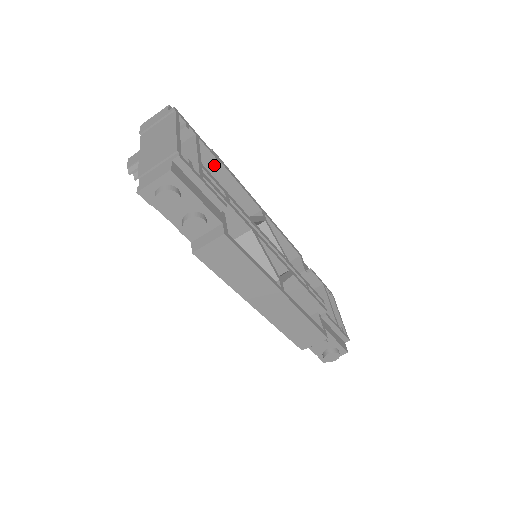
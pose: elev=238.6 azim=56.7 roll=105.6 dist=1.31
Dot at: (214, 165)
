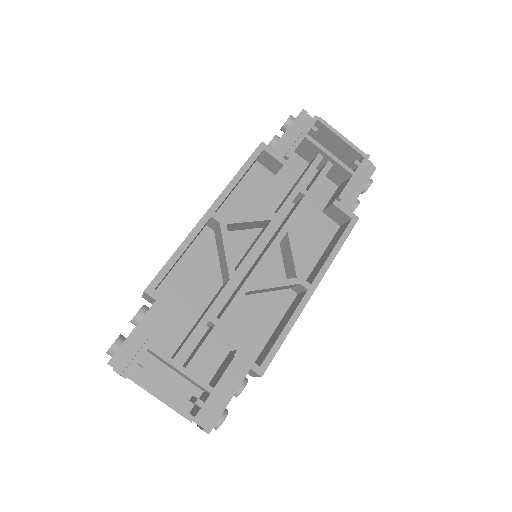
Dot at: occluded
